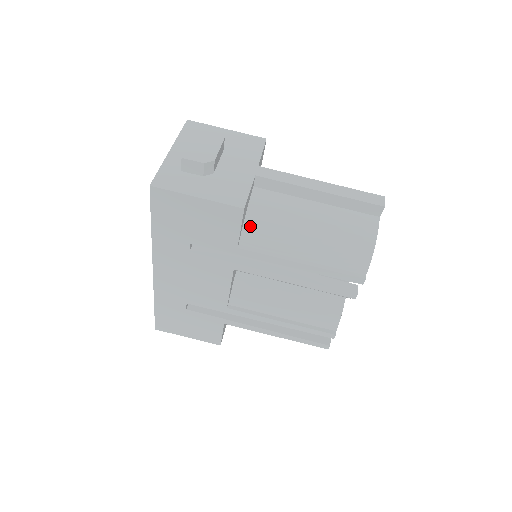
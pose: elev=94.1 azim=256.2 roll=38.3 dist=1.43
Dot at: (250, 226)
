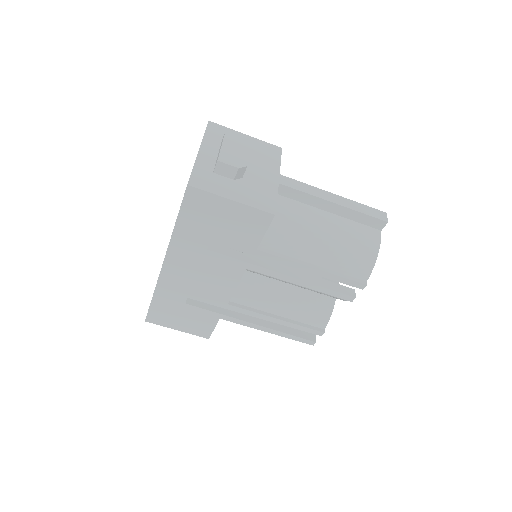
Dot at: (270, 230)
